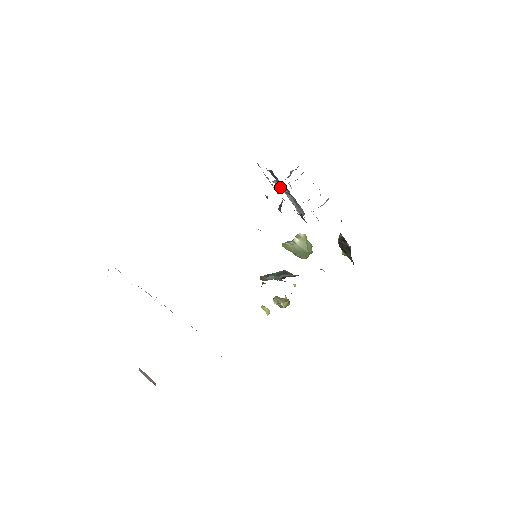
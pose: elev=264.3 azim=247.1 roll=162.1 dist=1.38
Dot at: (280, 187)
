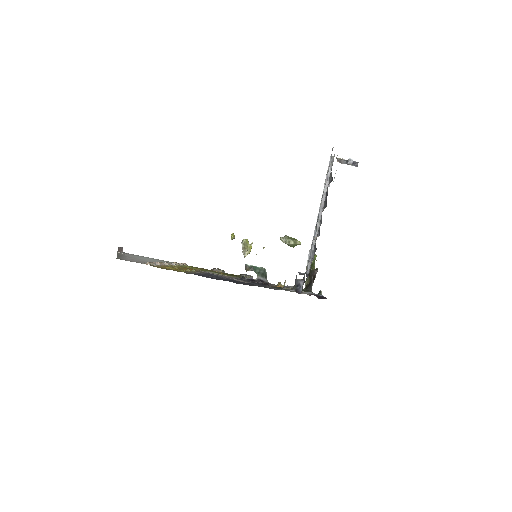
Dot at: occluded
